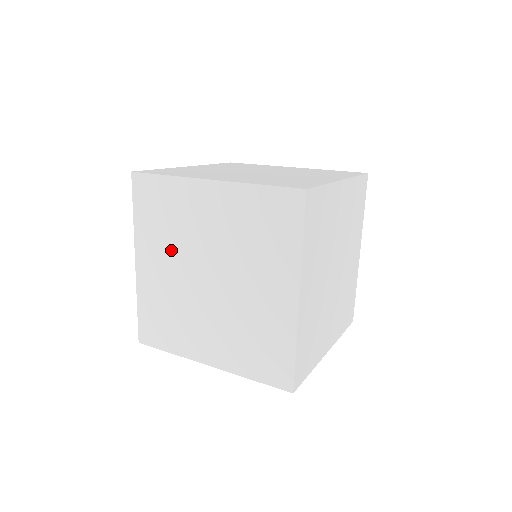
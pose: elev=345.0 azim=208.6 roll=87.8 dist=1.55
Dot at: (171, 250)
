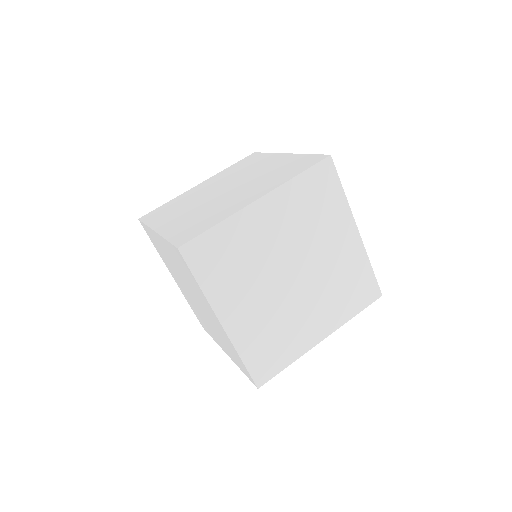
Dot at: (251, 283)
